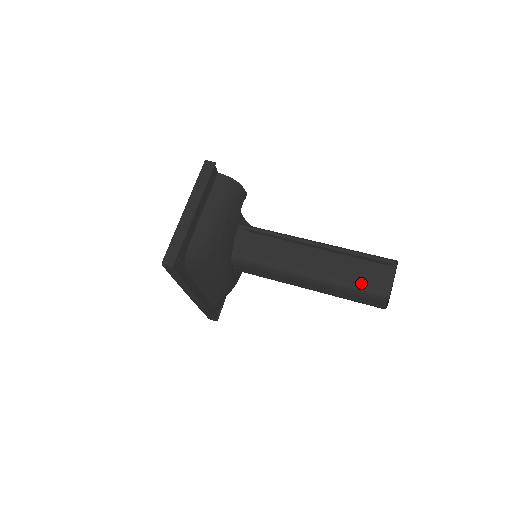
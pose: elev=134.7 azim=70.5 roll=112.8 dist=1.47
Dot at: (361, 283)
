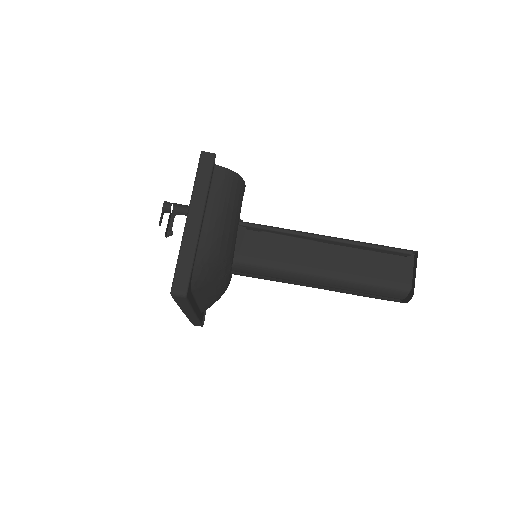
Dot at: (382, 280)
